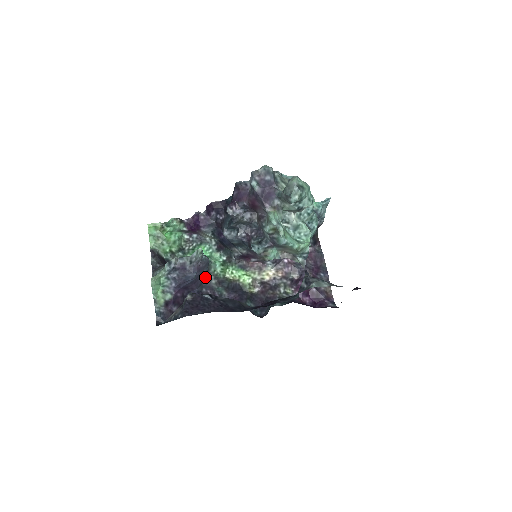
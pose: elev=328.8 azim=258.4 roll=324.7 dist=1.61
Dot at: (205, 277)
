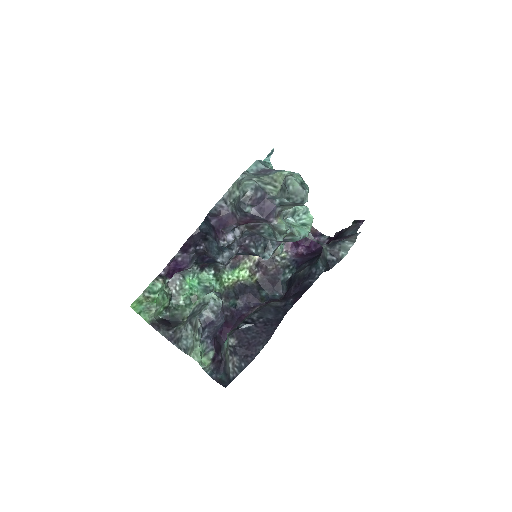
Dot at: occluded
